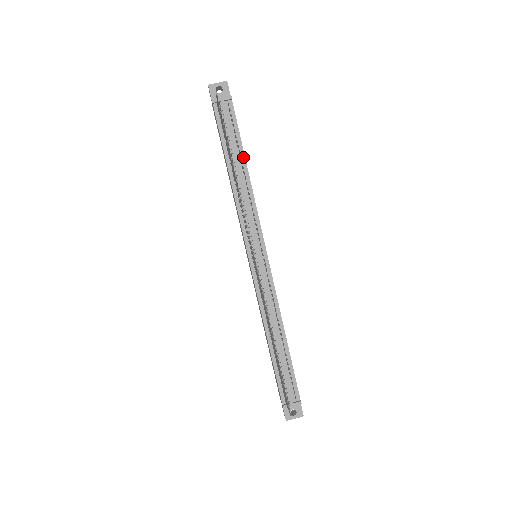
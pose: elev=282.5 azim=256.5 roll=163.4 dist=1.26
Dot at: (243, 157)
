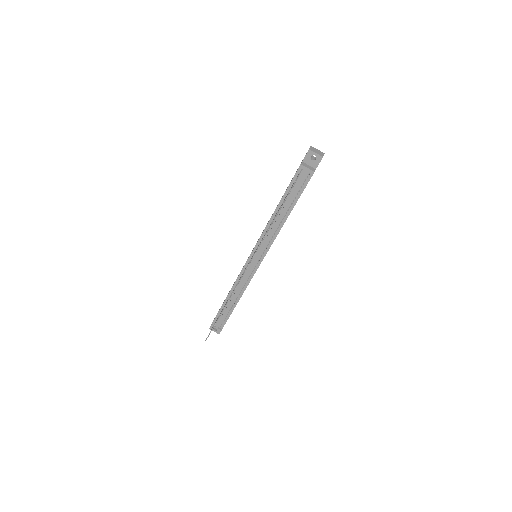
Dot at: (292, 208)
